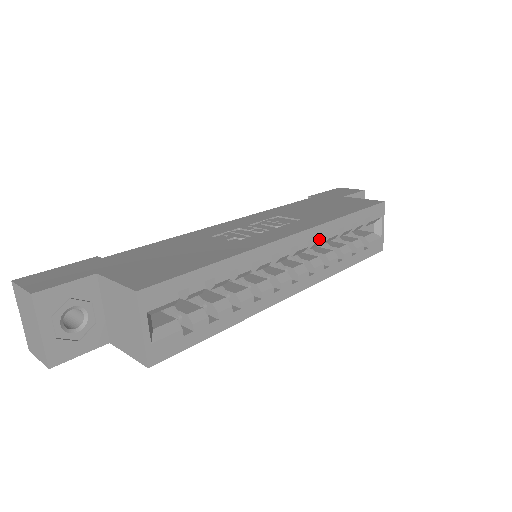
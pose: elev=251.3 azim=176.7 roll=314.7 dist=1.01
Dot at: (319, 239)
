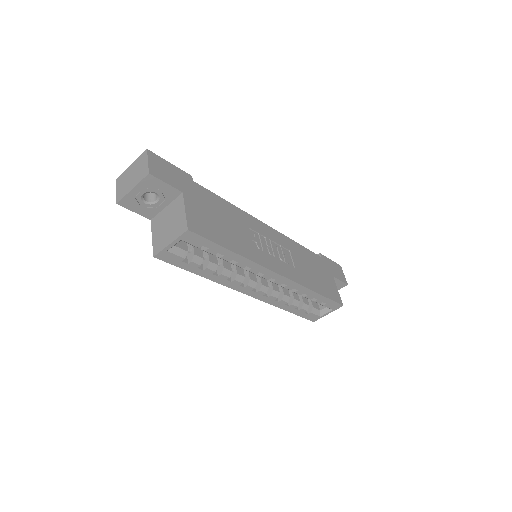
Dot at: (289, 288)
